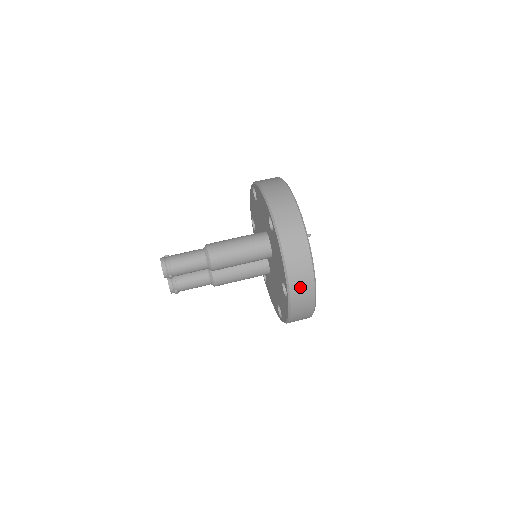
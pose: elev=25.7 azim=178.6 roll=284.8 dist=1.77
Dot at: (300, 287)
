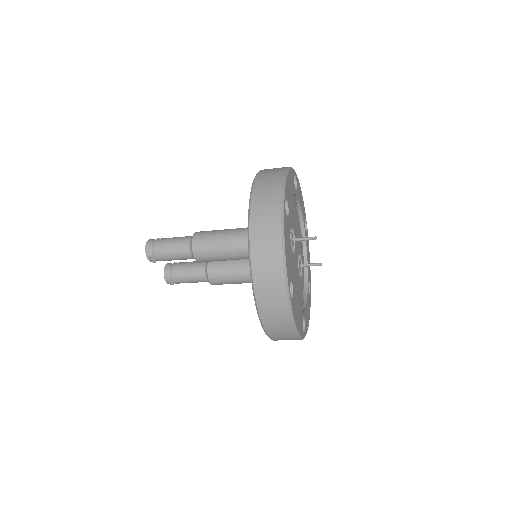
Dot at: (268, 289)
